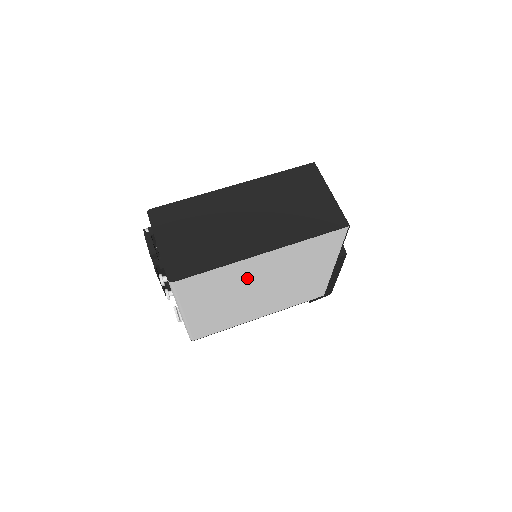
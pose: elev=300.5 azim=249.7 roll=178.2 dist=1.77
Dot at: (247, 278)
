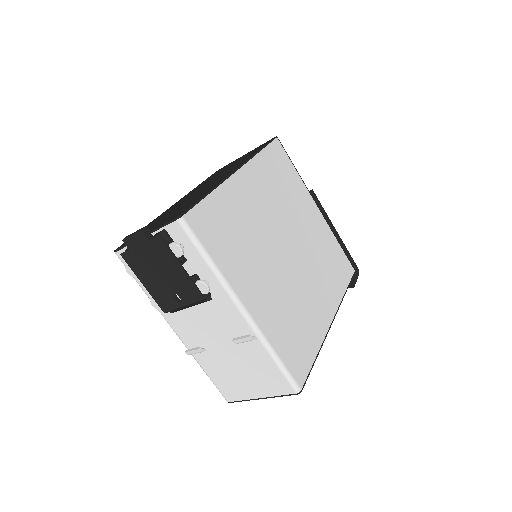
Dot at: (255, 220)
